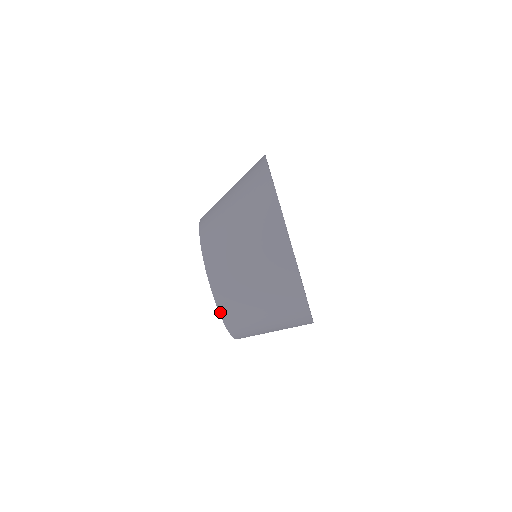
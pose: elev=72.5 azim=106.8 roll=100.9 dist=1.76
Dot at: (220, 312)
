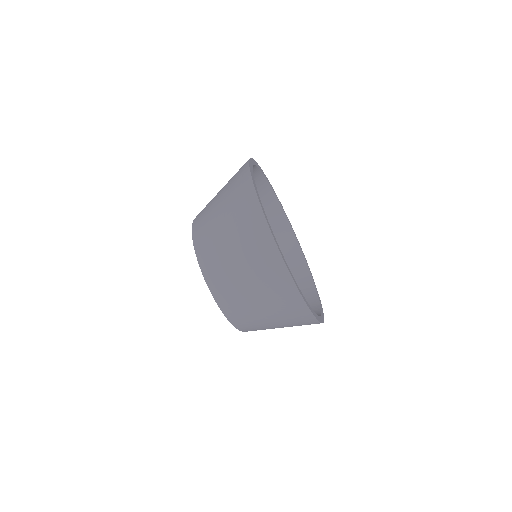
Dot at: occluded
